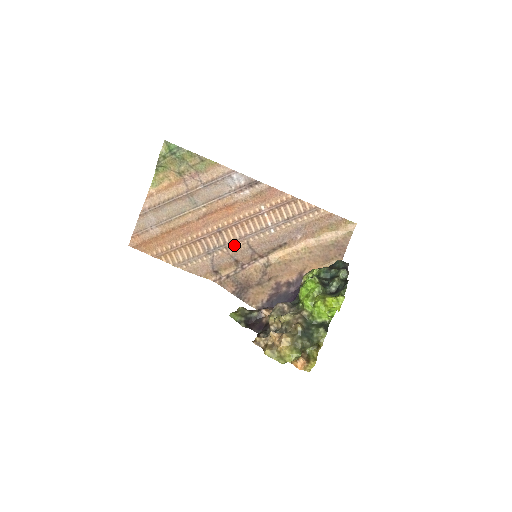
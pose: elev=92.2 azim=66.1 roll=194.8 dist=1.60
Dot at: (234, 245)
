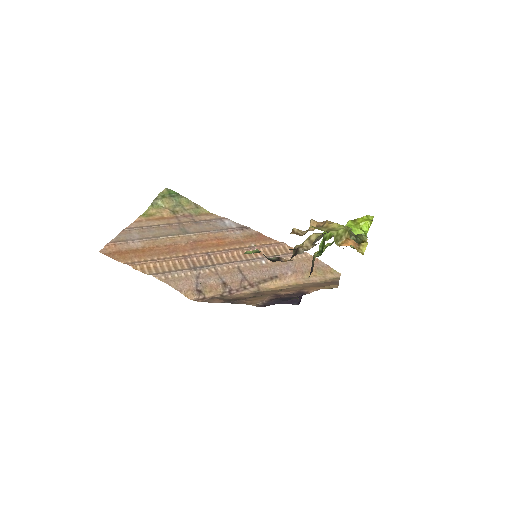
Dot at: (224, 267)
